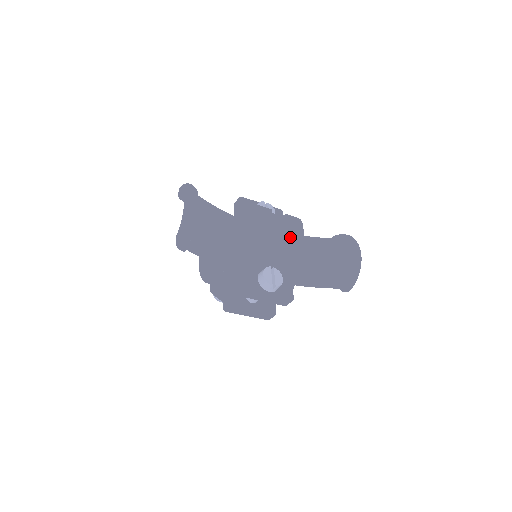
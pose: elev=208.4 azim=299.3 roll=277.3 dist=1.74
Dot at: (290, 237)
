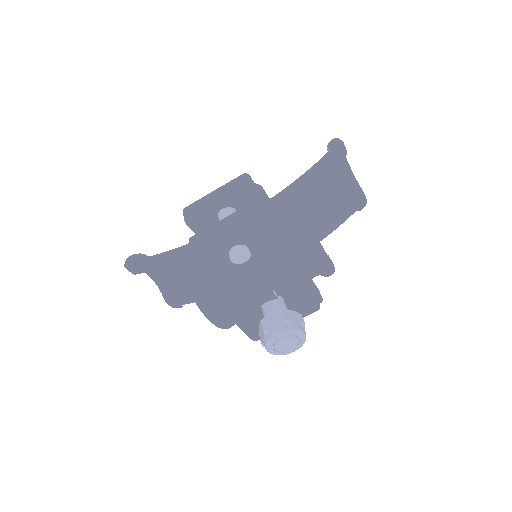
Dot at: occluded
